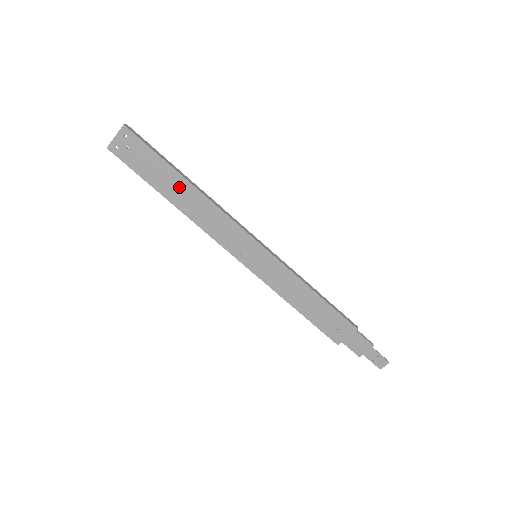
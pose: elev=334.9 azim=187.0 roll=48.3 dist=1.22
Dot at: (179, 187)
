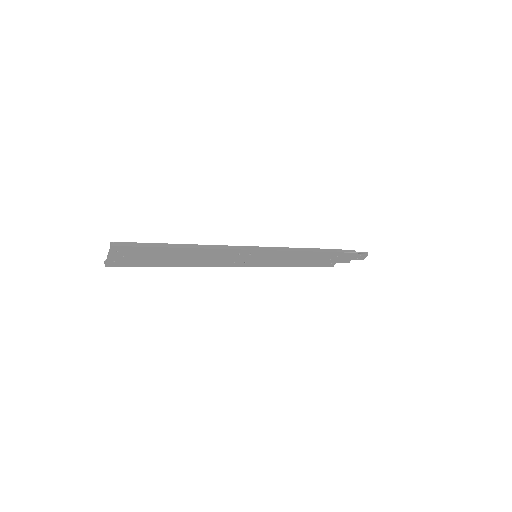
Dot at: (179, 255)
